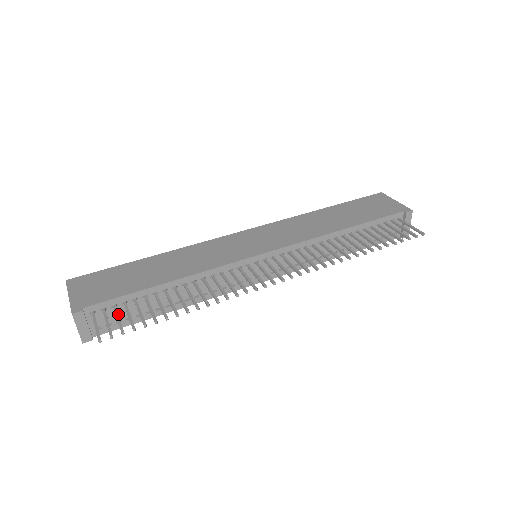
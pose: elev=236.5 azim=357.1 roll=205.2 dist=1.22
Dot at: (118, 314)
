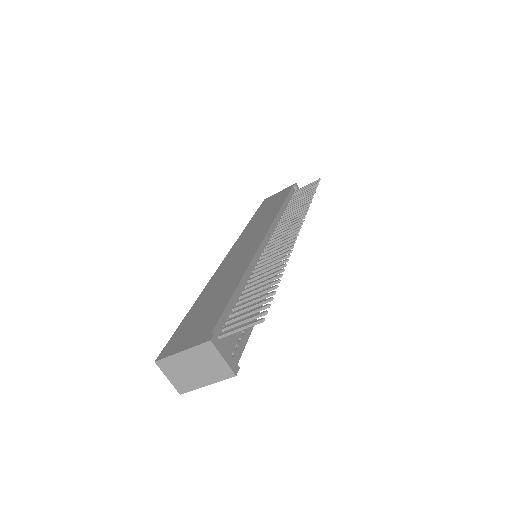
Dot at: (241, 314)
